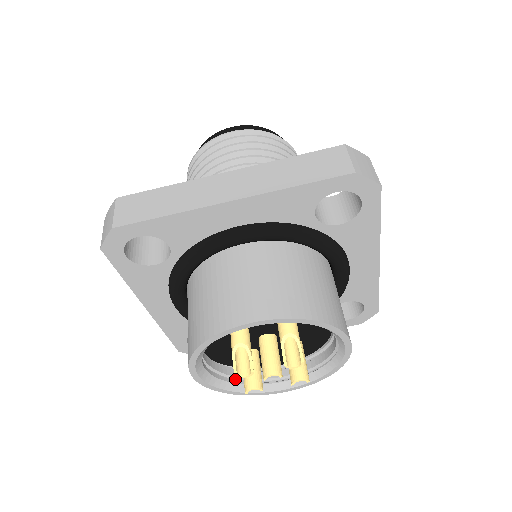
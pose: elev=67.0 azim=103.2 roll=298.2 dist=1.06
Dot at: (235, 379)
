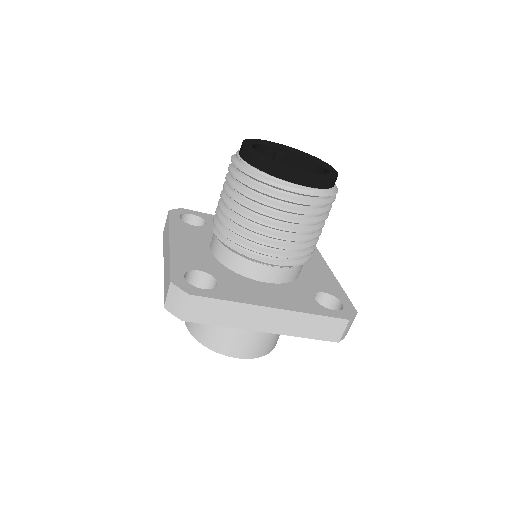
Dot at: occluded
